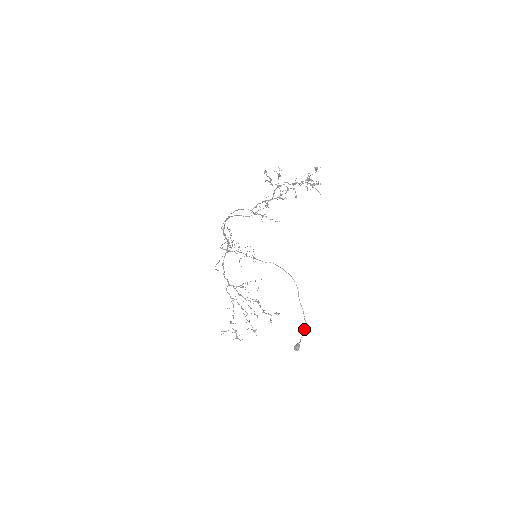
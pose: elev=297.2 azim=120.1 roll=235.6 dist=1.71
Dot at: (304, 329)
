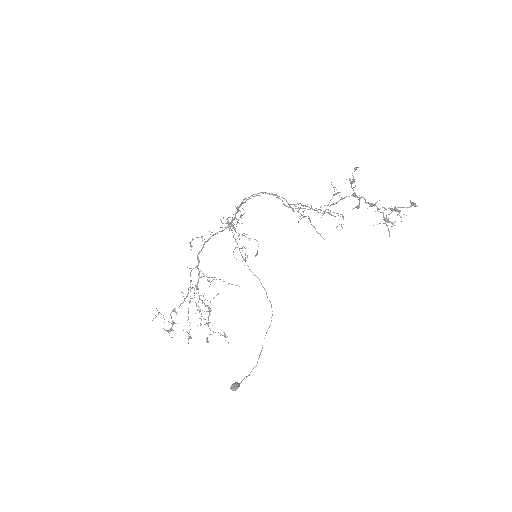
Dot at: (251, 371)
